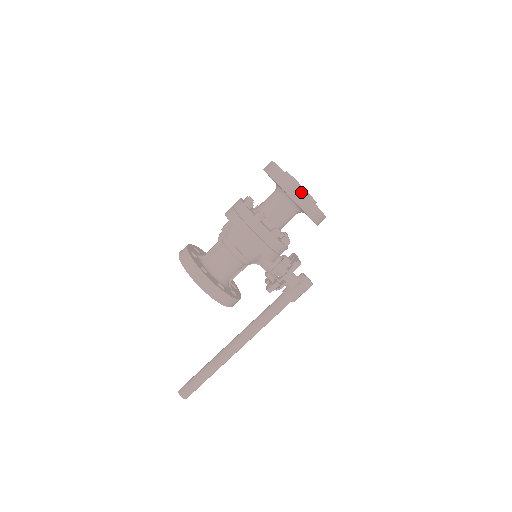
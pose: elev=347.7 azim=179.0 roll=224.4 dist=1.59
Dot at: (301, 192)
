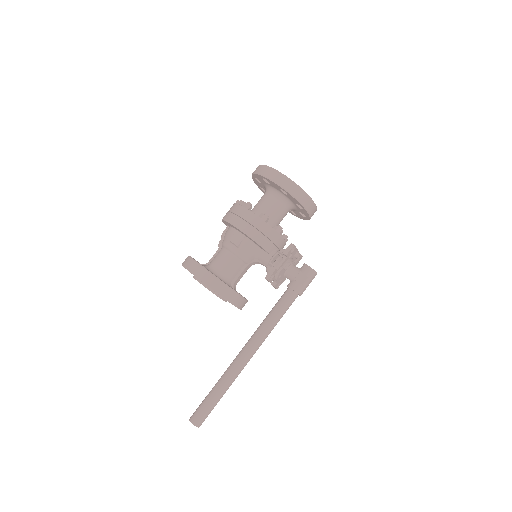
Dot at: (277, 173)
